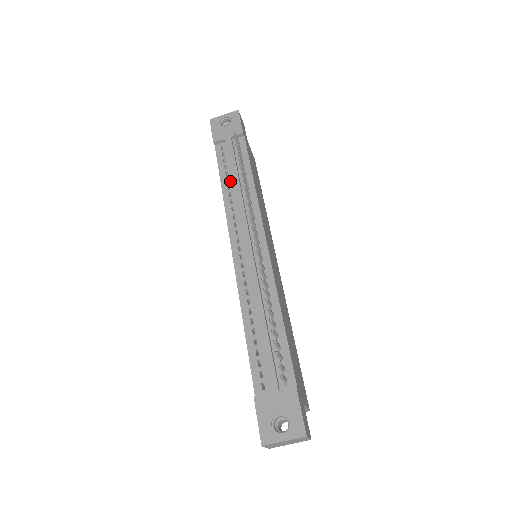
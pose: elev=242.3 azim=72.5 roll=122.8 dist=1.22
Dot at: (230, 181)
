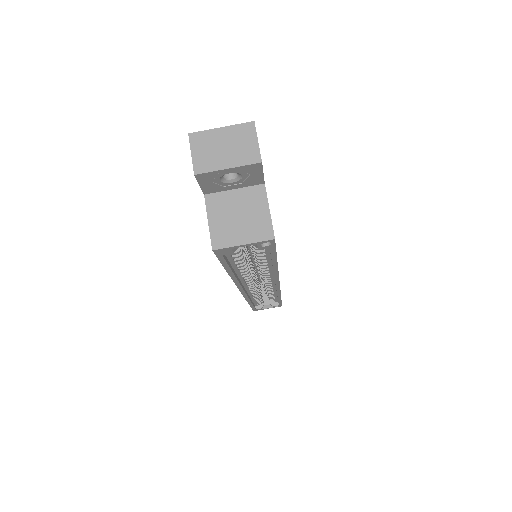
Dot at: occluded
